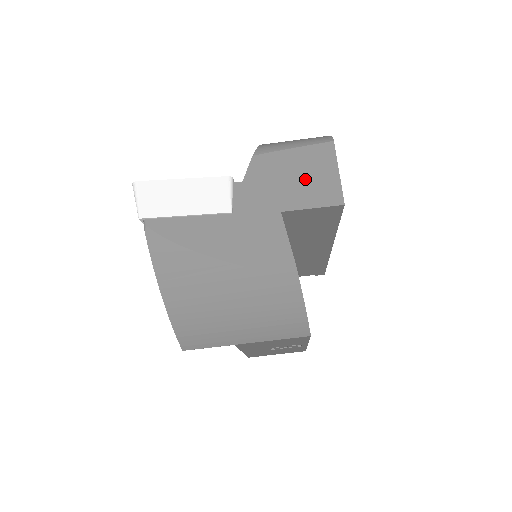
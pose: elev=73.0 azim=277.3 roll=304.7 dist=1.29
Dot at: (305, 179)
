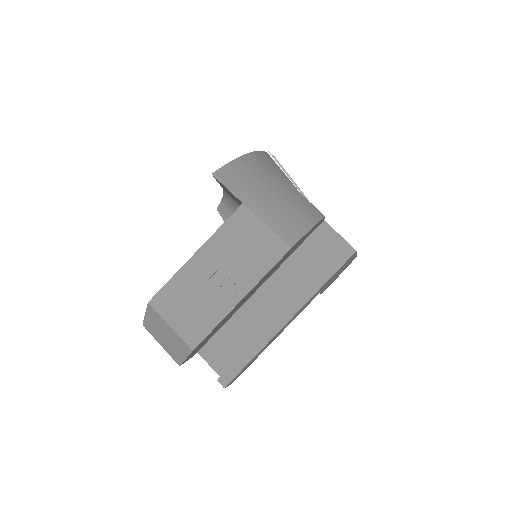
Dot at: occluded
